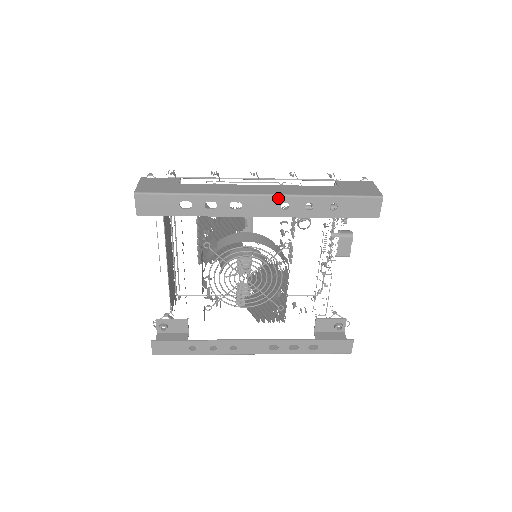
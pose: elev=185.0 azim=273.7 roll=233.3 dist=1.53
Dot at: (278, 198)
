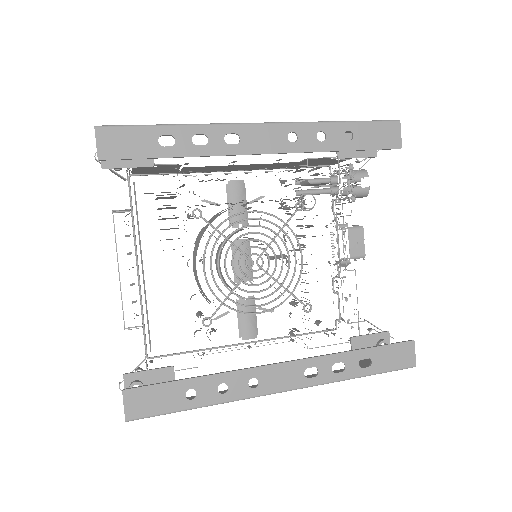
Dot at: (283, 126)
